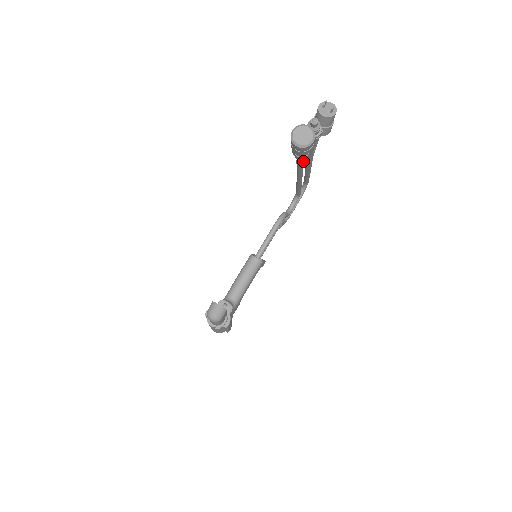
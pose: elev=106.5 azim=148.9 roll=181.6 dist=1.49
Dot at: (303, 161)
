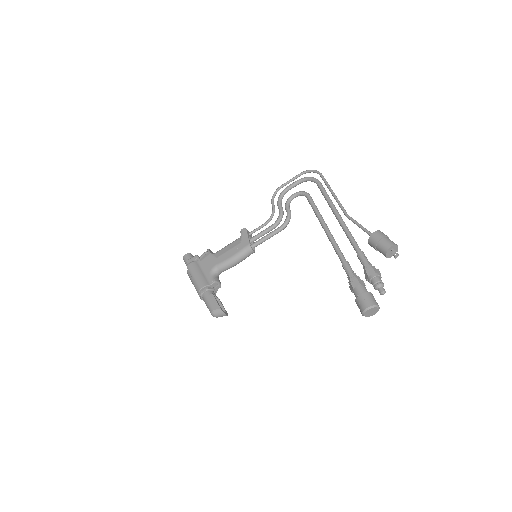
Dot at: occluded
